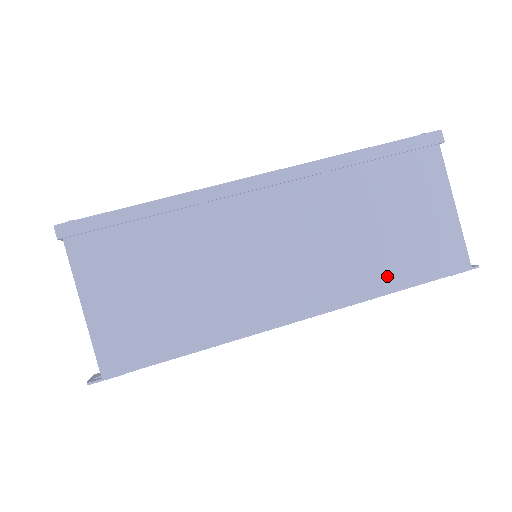
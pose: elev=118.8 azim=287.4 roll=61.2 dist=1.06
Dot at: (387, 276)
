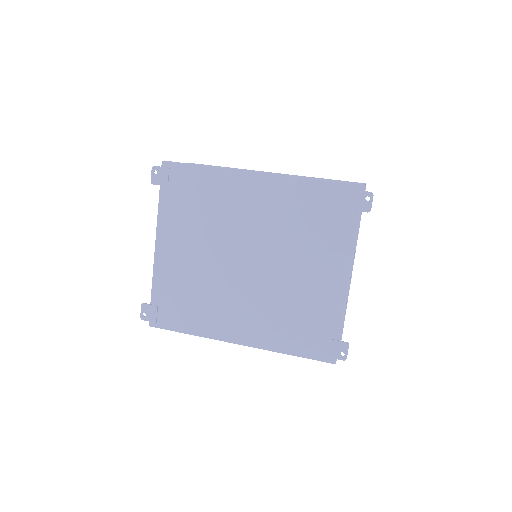
Dot at: occluded
